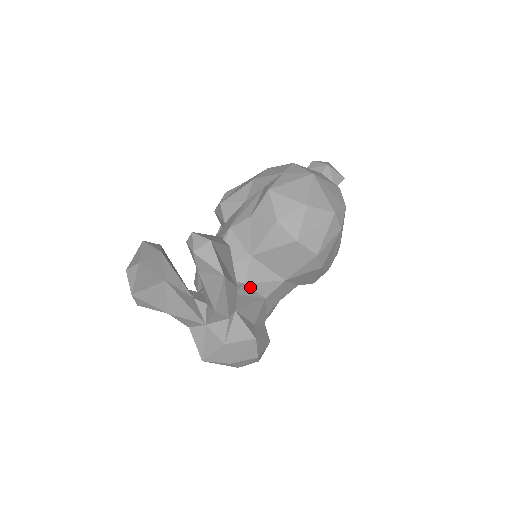
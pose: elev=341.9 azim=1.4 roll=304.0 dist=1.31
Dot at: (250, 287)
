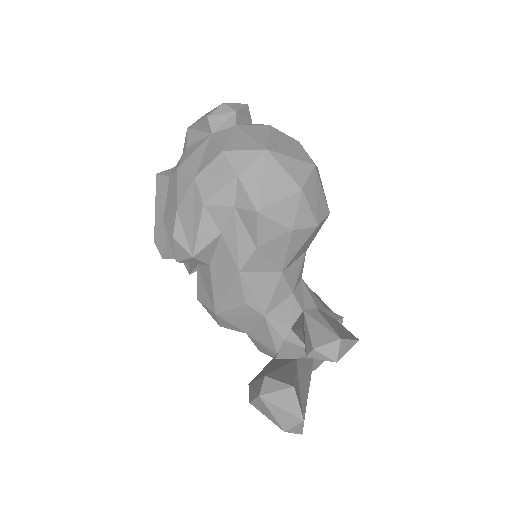
Dot at: (295, 289)
